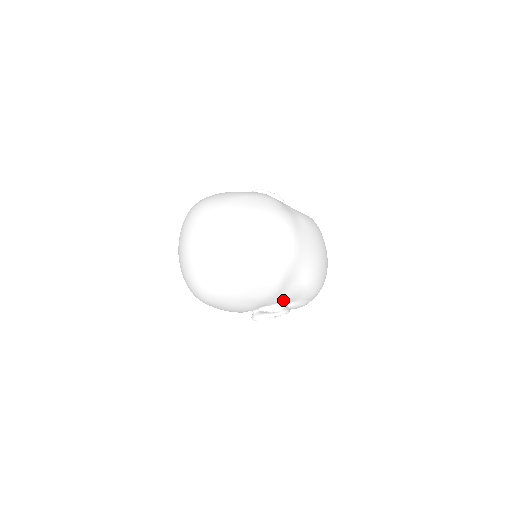
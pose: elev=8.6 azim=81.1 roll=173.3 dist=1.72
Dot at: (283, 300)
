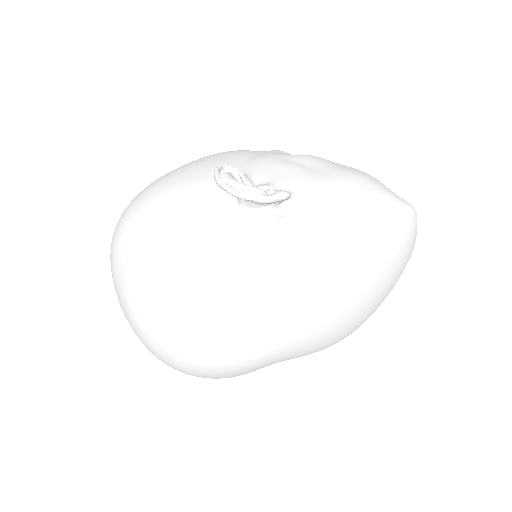
Dot at: occluded
